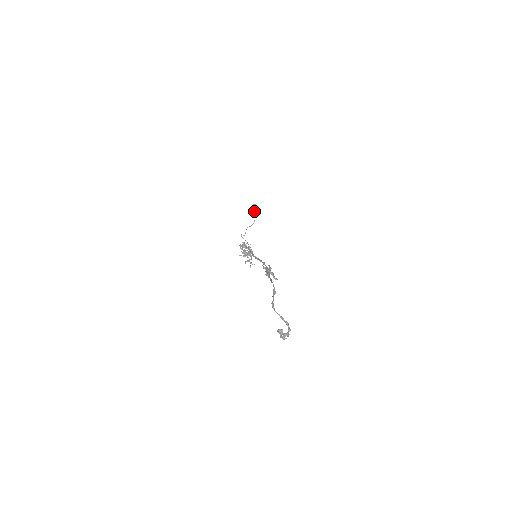
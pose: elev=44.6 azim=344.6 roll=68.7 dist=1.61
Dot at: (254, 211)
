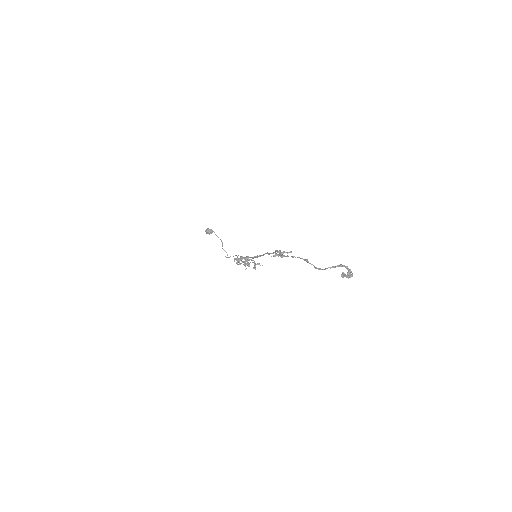
Dot at: occluded
